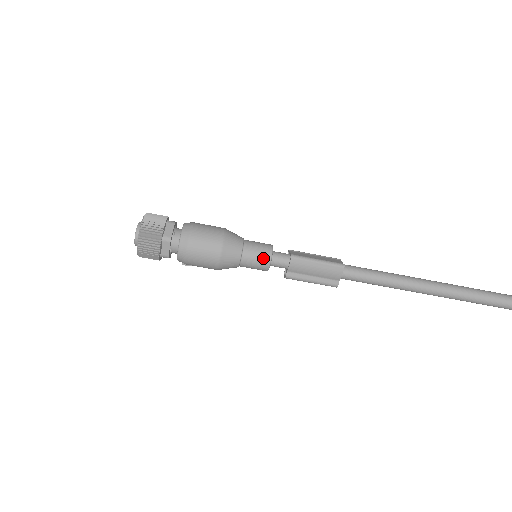
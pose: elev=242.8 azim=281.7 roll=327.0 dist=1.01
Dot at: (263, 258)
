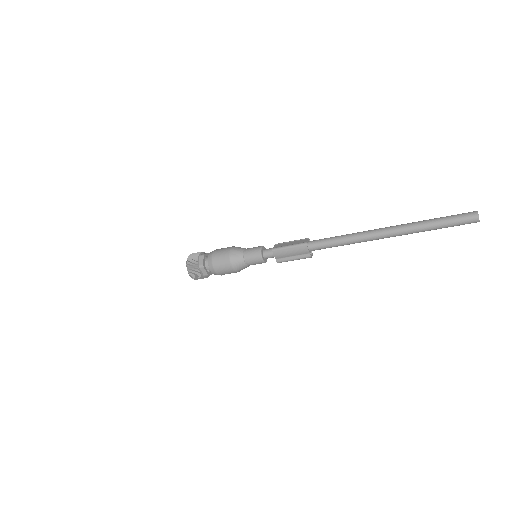
Dot at: (257, 257)
